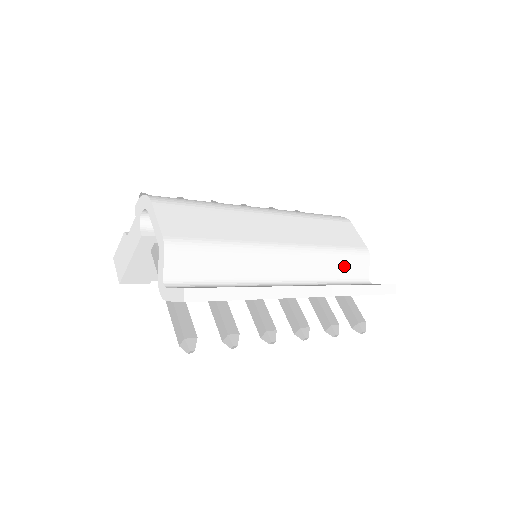
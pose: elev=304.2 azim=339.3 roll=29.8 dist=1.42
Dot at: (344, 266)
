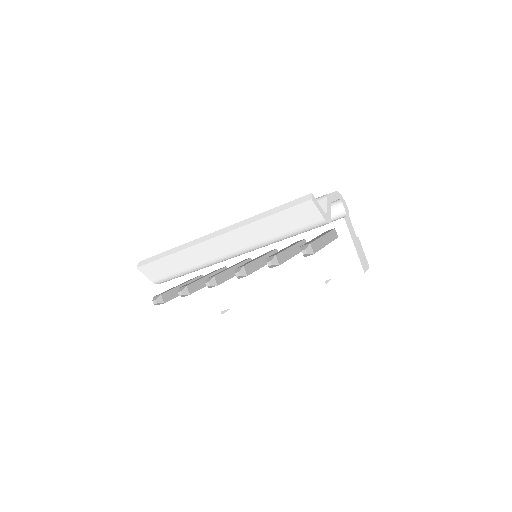
Dot at: occluded
